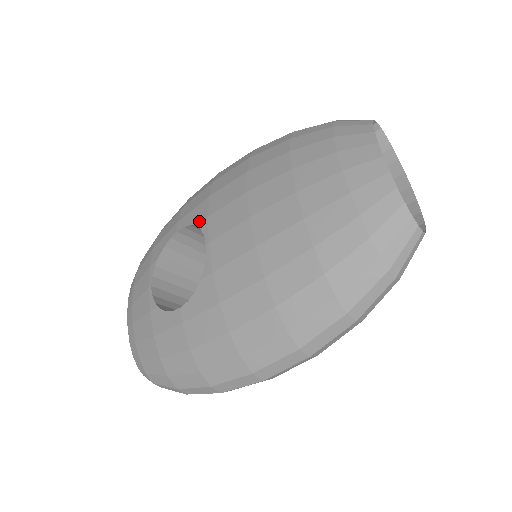
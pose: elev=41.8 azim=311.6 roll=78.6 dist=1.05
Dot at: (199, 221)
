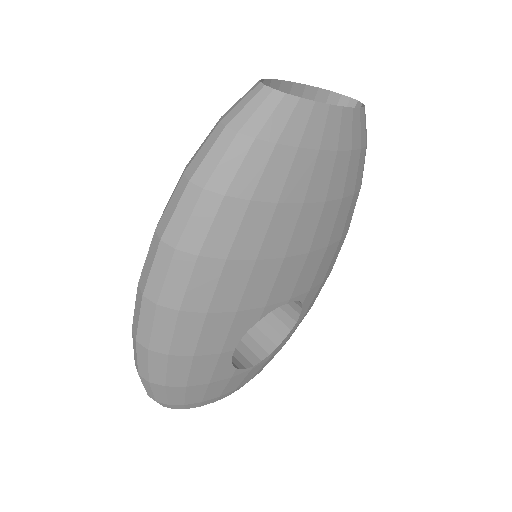
Dot at: occluded
